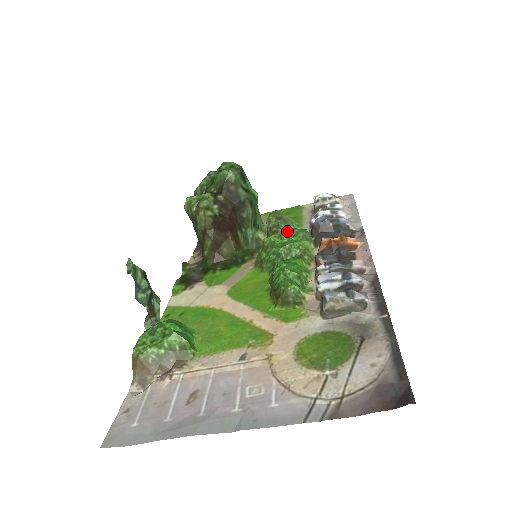
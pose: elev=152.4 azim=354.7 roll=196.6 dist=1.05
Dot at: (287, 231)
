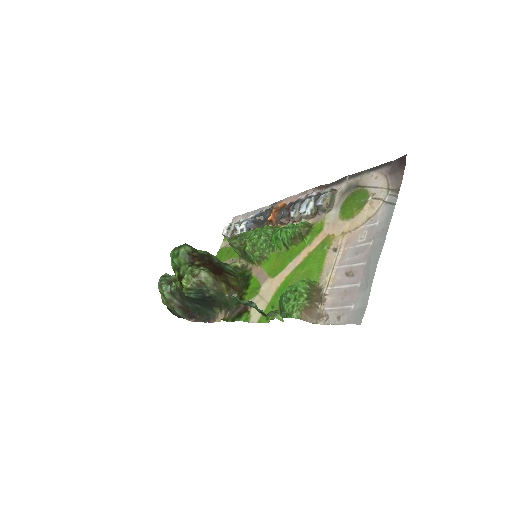
Dot at: (249, 236)
